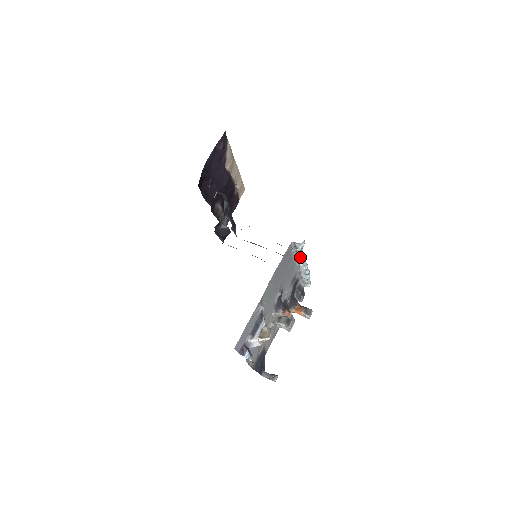
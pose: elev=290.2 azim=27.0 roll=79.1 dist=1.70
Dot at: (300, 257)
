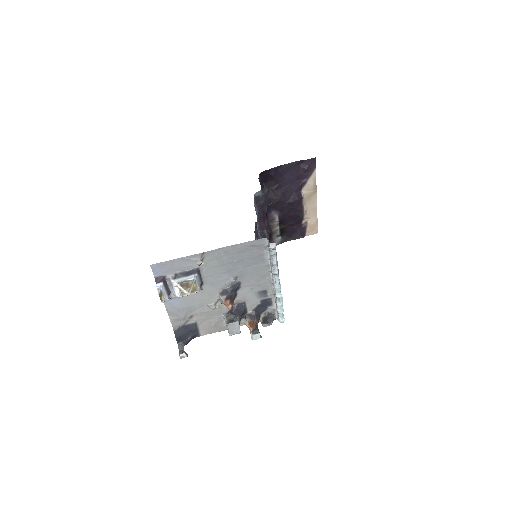
Dot at: (274, 268)
